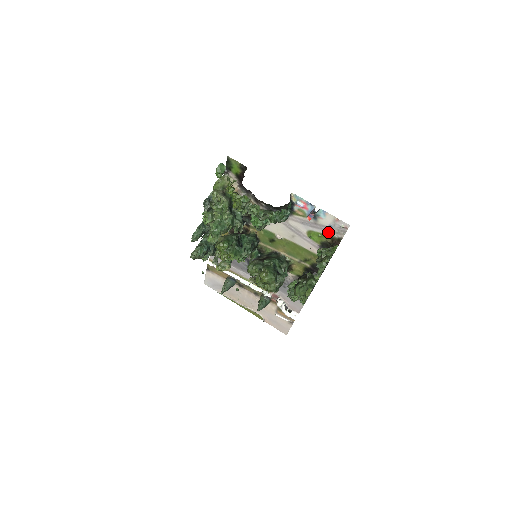
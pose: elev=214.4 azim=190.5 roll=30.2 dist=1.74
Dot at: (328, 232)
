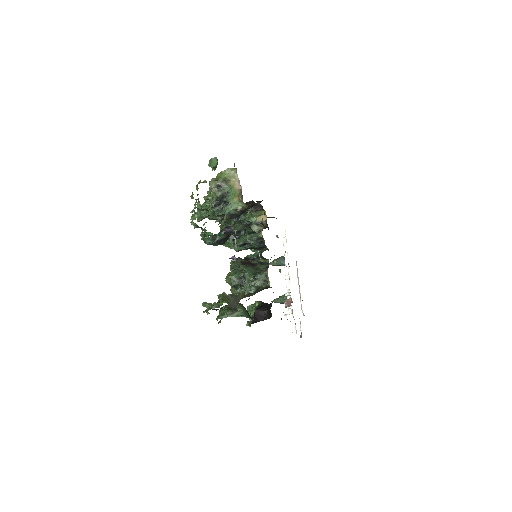
Dot at: occluded
